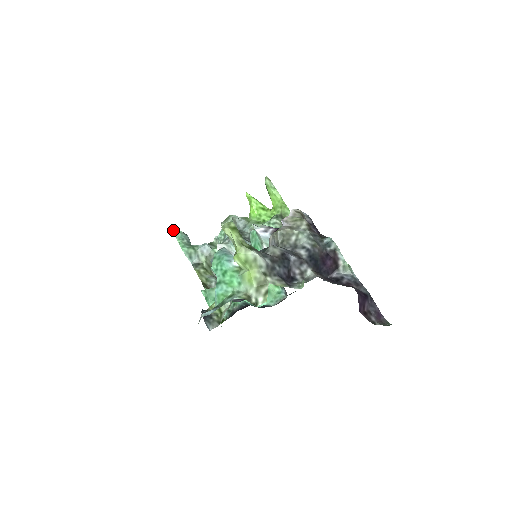
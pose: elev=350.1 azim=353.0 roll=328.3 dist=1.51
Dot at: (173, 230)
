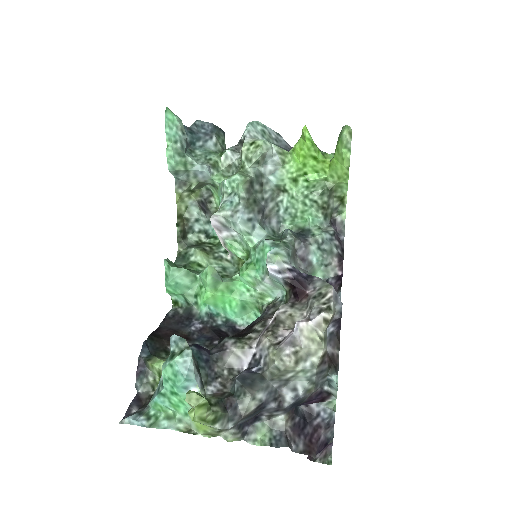
Dot at: (166, 118)
